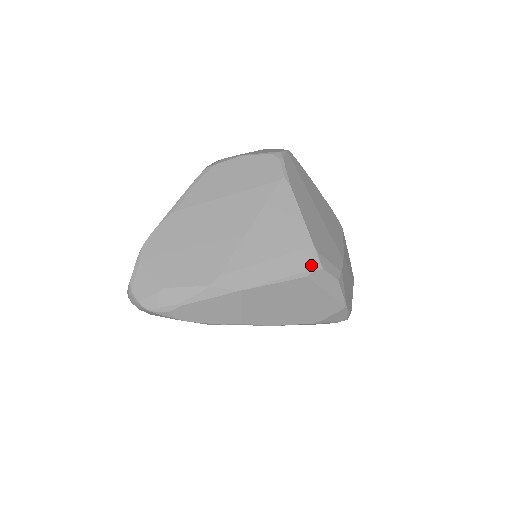
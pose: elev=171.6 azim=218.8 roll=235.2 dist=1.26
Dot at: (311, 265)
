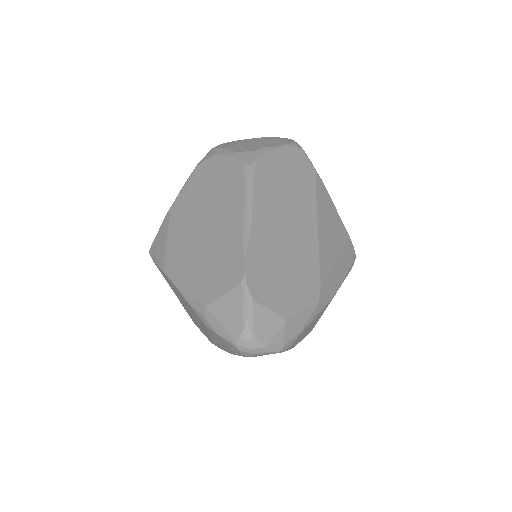
Dot at: (353, 256)
